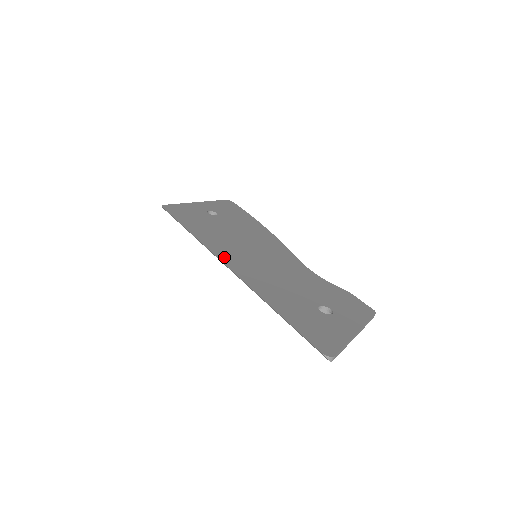
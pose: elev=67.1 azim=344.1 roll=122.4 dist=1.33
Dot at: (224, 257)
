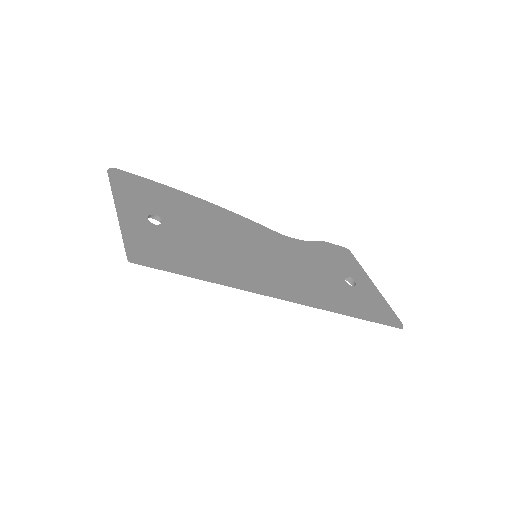
Dot at: (271, 291)
